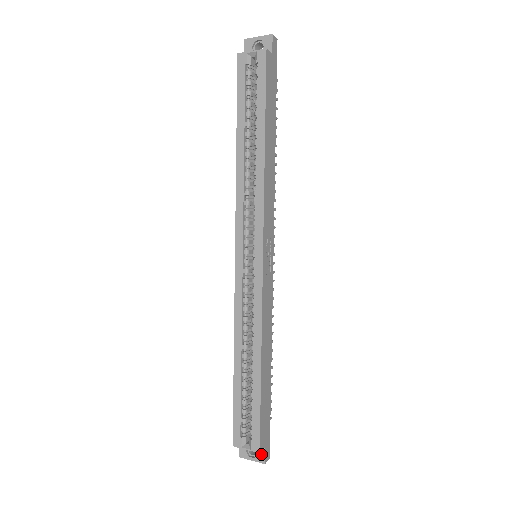
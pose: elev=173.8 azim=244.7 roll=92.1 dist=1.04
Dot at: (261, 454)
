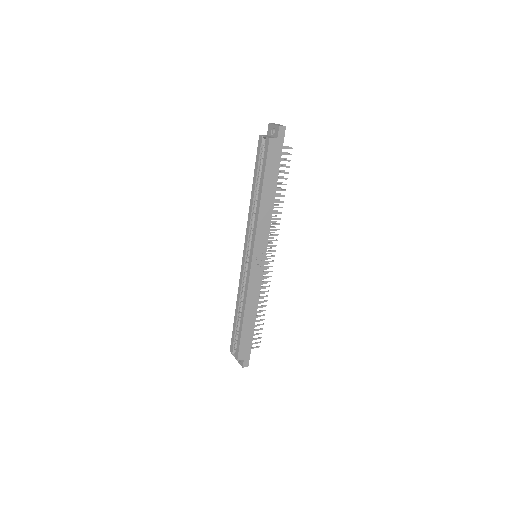
Dot at: (242, 362)
